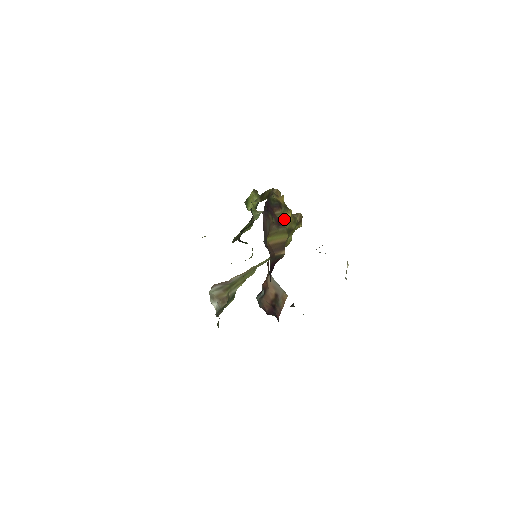
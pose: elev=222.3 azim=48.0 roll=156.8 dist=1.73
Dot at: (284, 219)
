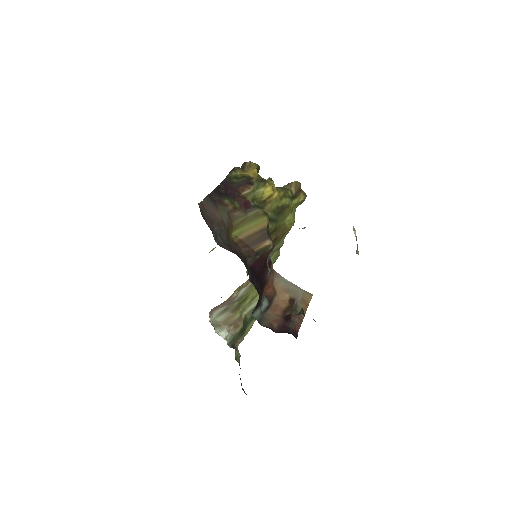
Dot at: (262, 197)
